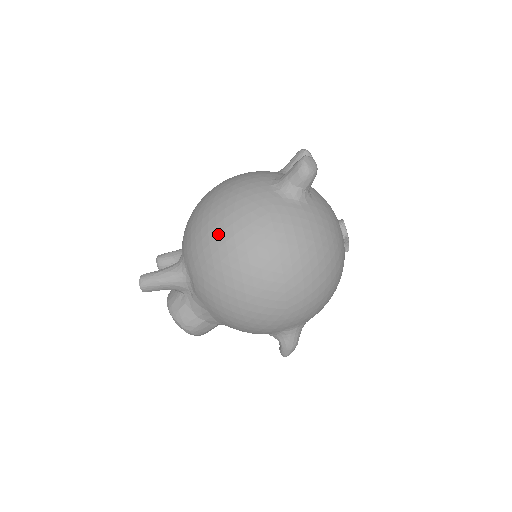
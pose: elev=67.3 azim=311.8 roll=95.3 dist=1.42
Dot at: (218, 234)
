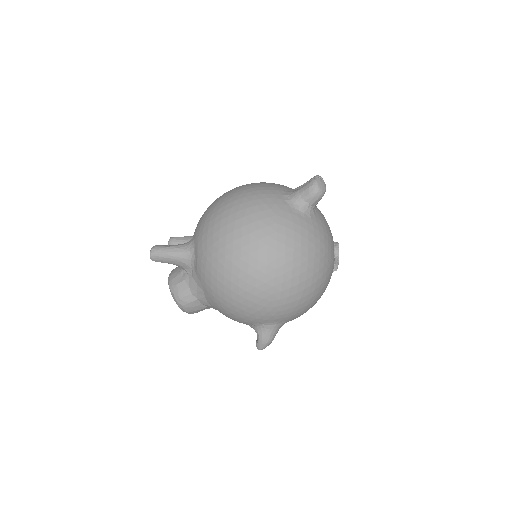
Dot at: (229, 223)
